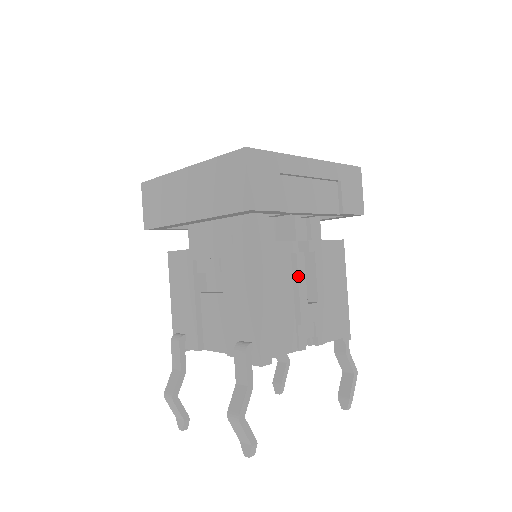
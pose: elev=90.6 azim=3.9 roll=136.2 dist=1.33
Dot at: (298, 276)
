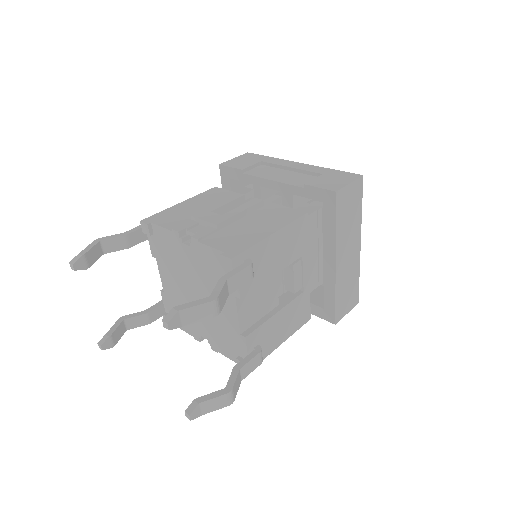
Dot at: (223, 200)
